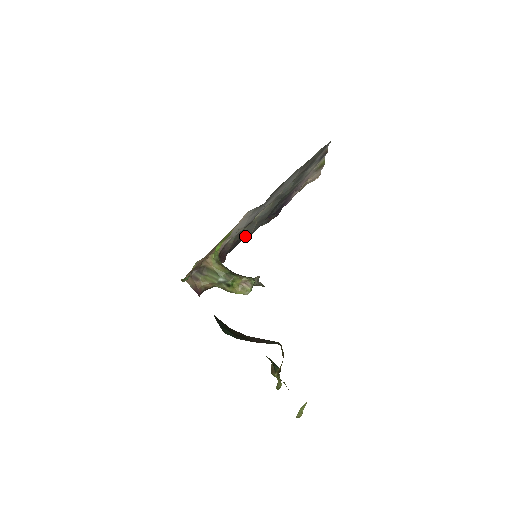
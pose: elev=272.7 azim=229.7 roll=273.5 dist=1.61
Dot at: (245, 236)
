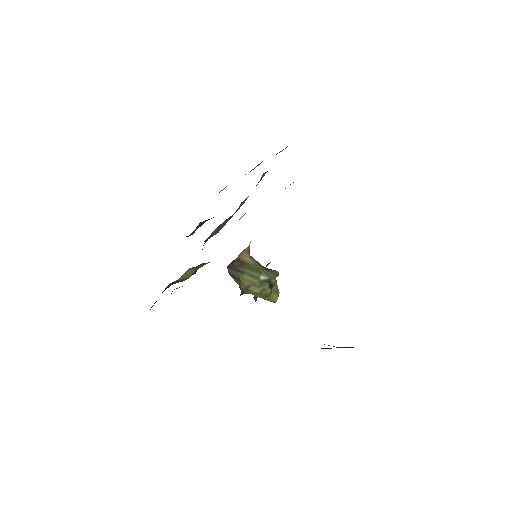
Dot at: occluded
